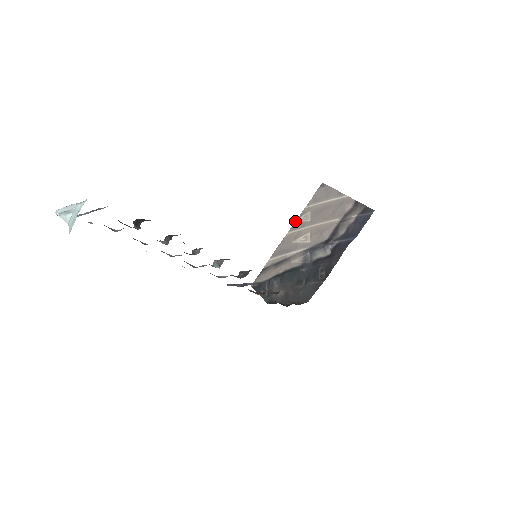
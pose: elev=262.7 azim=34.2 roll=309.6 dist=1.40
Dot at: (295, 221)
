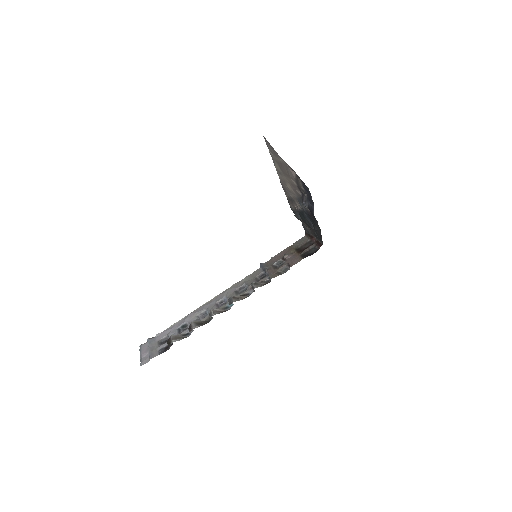
Dot at: occluded
